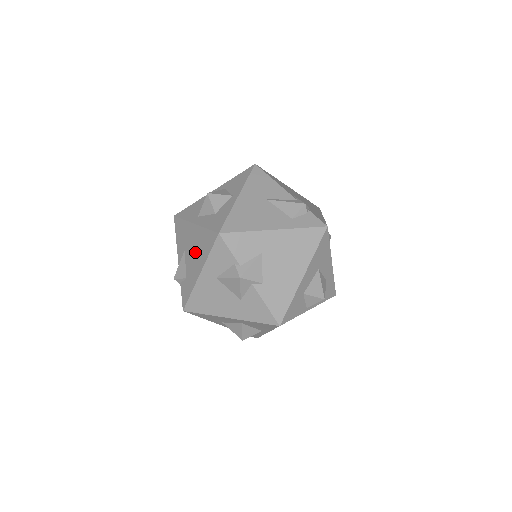
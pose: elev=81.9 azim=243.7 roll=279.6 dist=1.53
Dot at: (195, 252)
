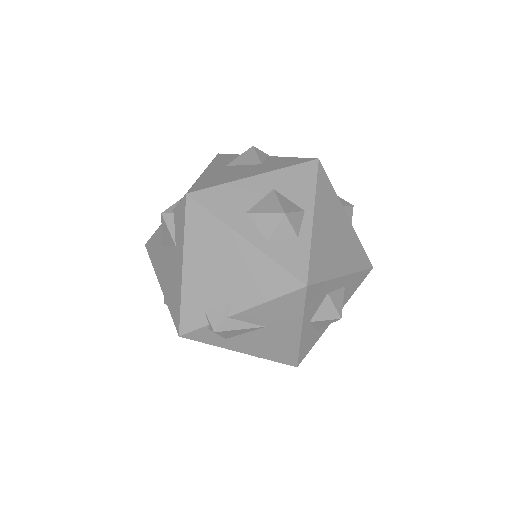
Dot at: occluded
